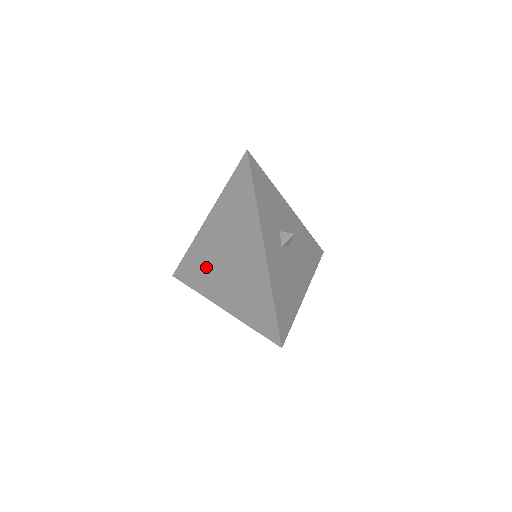
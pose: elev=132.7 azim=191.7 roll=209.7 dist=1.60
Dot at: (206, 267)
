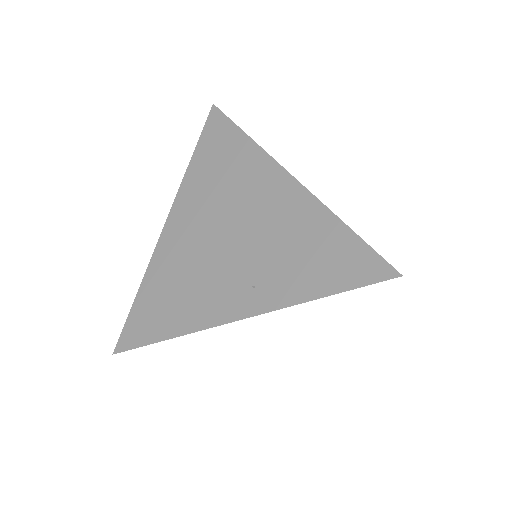
Dot at: (187, 283)
